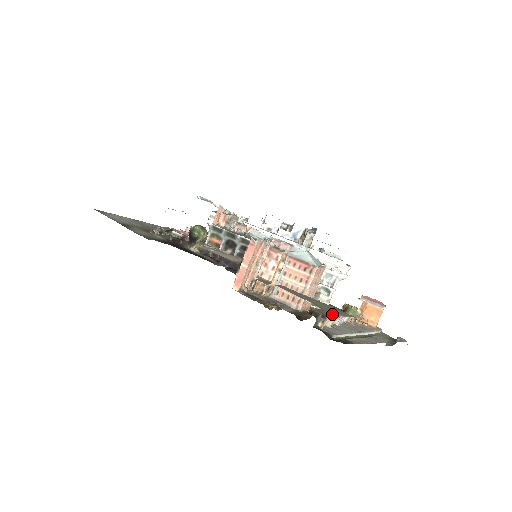
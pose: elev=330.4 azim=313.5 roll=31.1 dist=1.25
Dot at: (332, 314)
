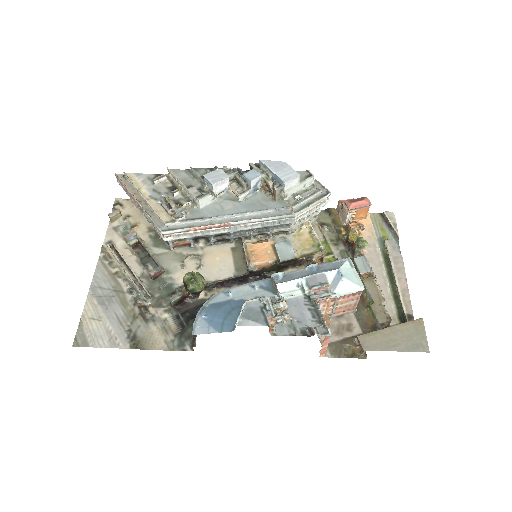
Dot at: (380, 297)
